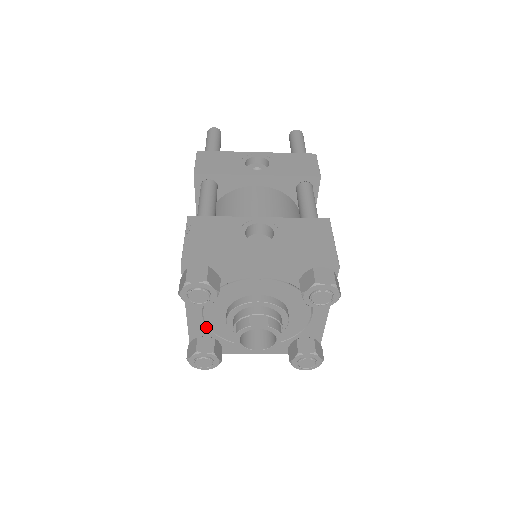
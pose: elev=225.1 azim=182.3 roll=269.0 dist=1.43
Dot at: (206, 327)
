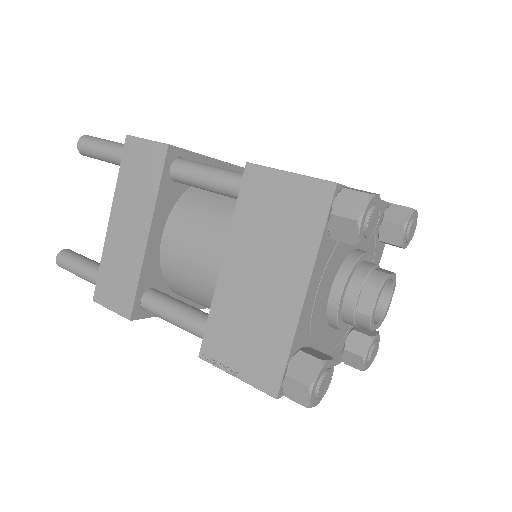
Dot at: (309, 324)
